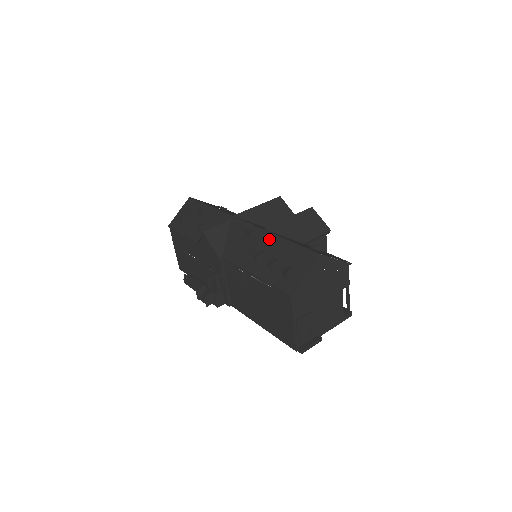
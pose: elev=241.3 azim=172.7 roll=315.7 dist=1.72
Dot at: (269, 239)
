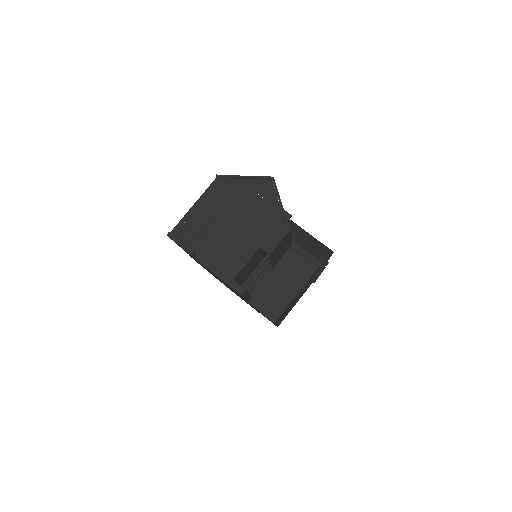
Dot at: occluded
